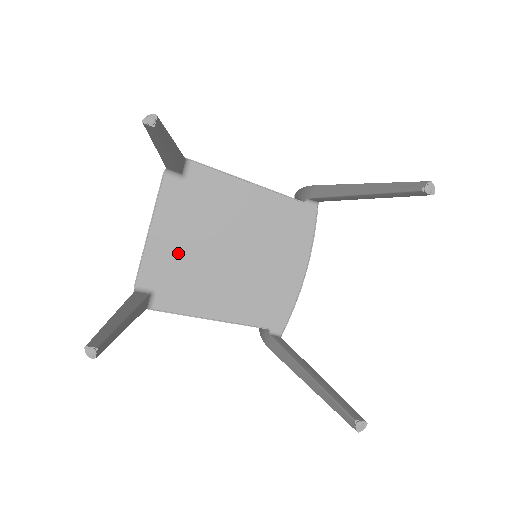
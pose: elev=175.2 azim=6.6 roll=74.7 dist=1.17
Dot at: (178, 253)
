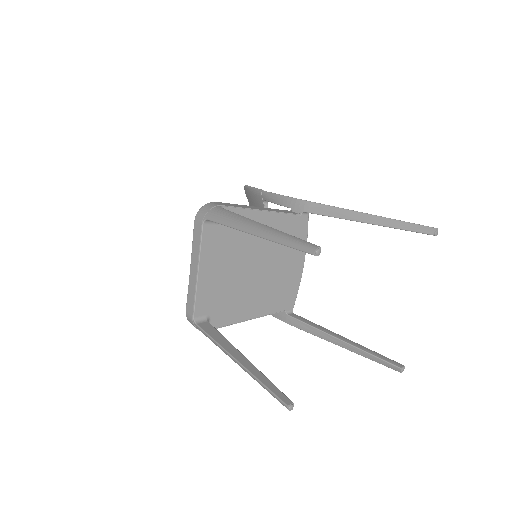
Dot at: (221, 282)
